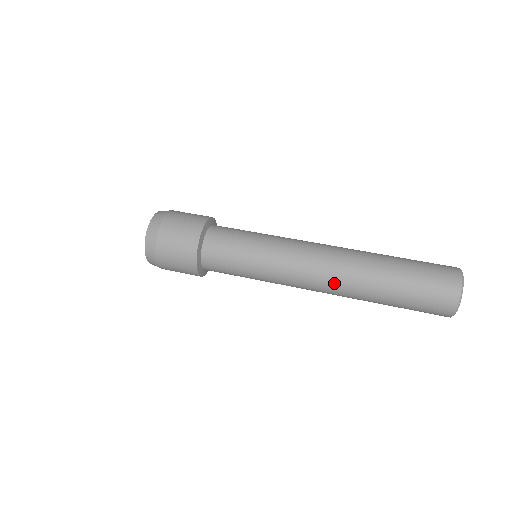
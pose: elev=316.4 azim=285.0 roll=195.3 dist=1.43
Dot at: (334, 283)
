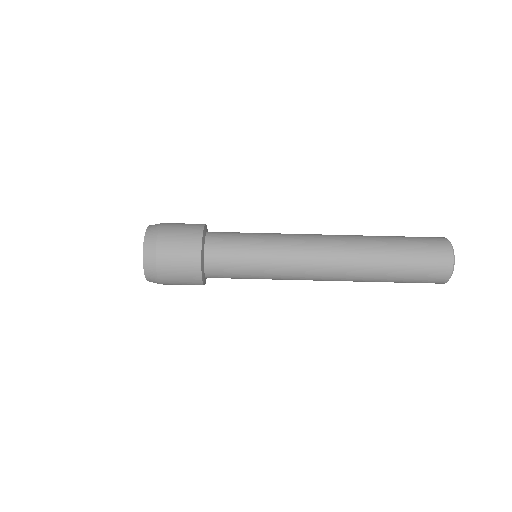
Dot at: (339, 271)
